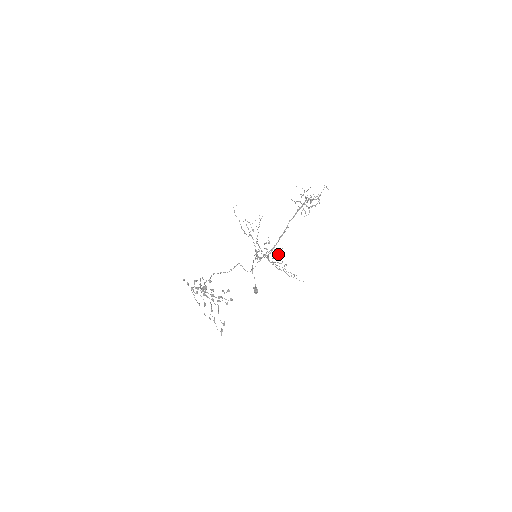
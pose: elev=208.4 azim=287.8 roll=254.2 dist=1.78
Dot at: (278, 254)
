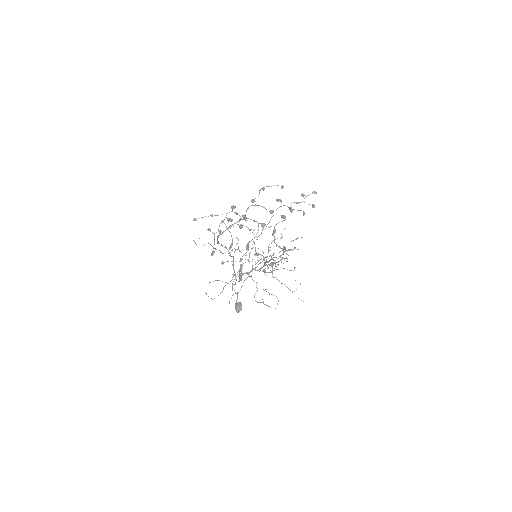
Dot at: (294, 248)
